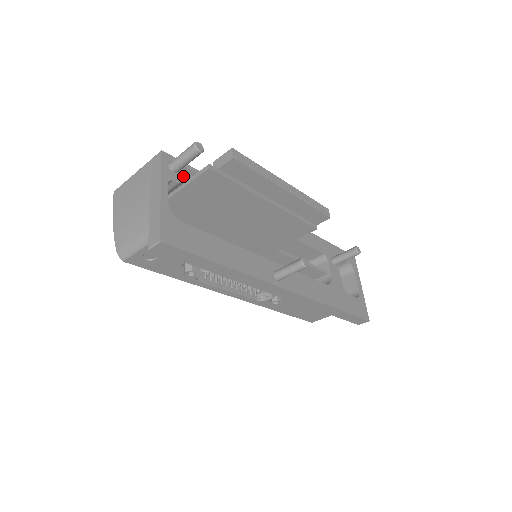
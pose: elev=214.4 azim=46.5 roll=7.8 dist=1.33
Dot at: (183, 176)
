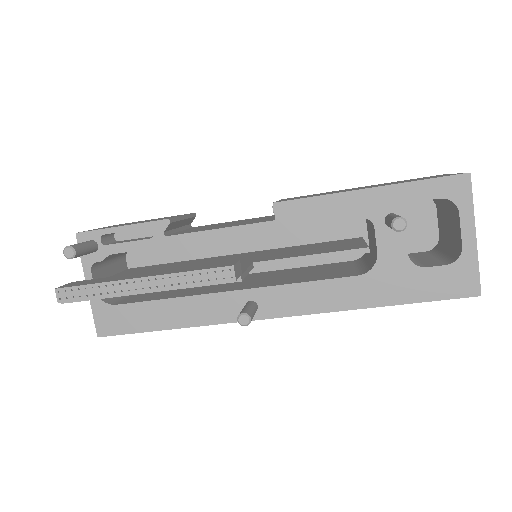
Dot at: (105, 248)
